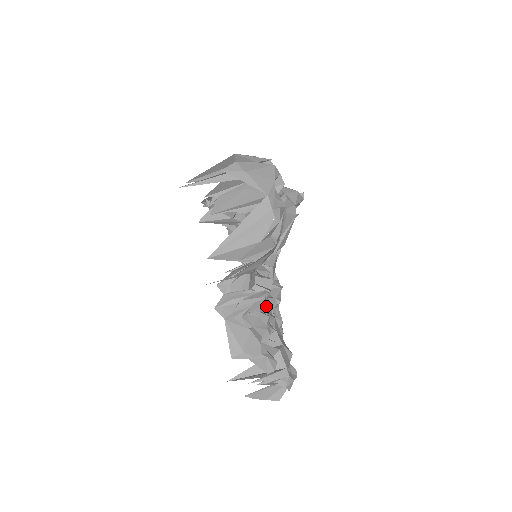
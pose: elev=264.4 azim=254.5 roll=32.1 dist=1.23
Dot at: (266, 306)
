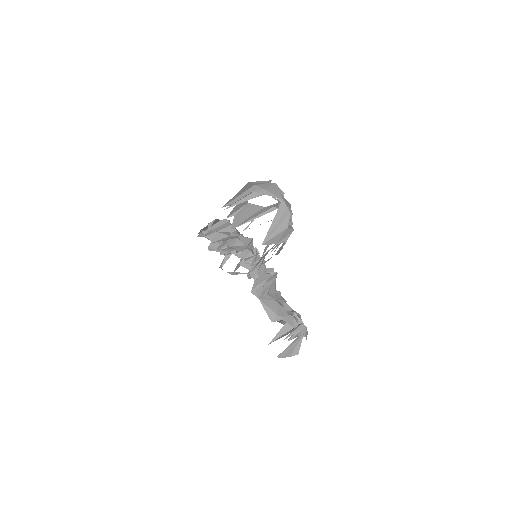
Dot at: occluded
